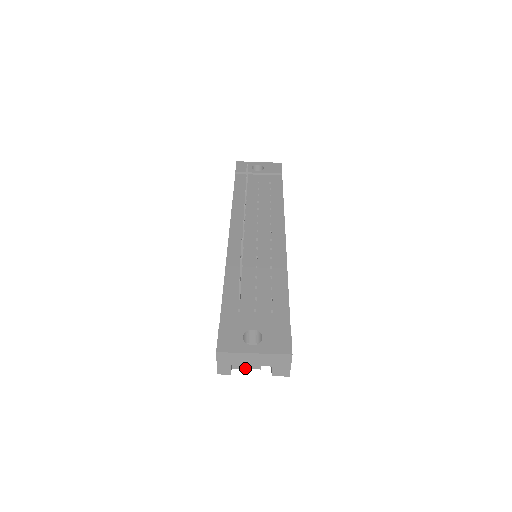
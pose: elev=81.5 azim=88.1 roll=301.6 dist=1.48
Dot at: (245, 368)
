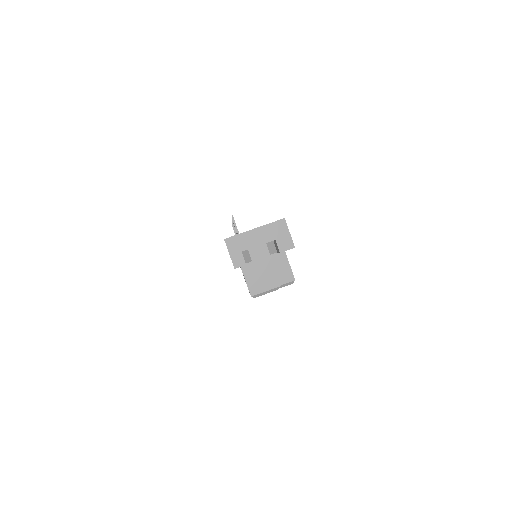
Dot at: (266, 290)
